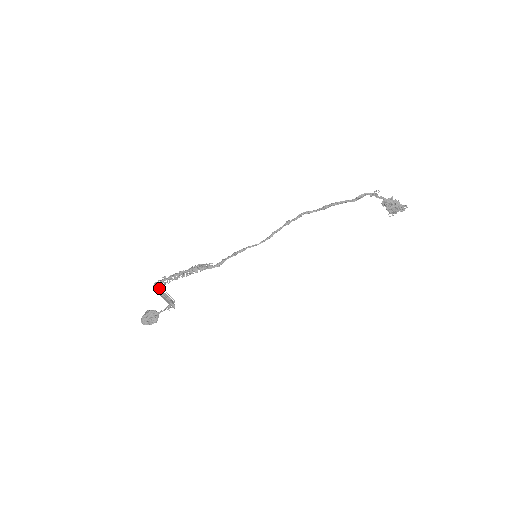
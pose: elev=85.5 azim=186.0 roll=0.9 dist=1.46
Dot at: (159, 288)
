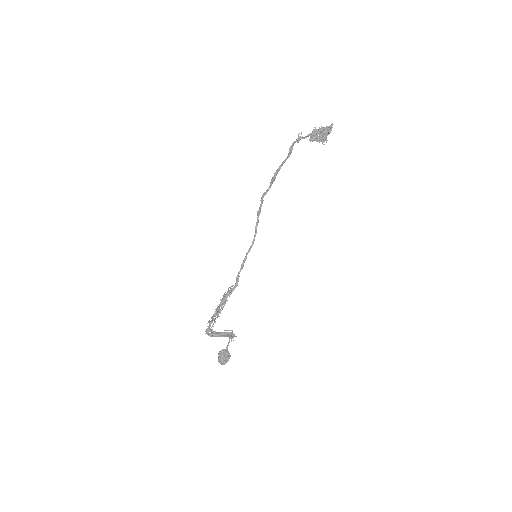
Dot at: (212, 332)
